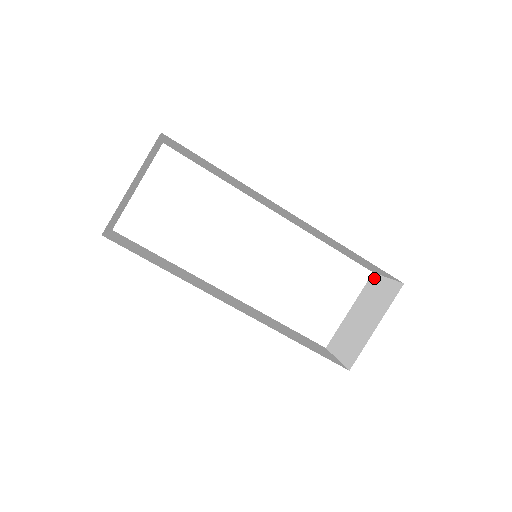
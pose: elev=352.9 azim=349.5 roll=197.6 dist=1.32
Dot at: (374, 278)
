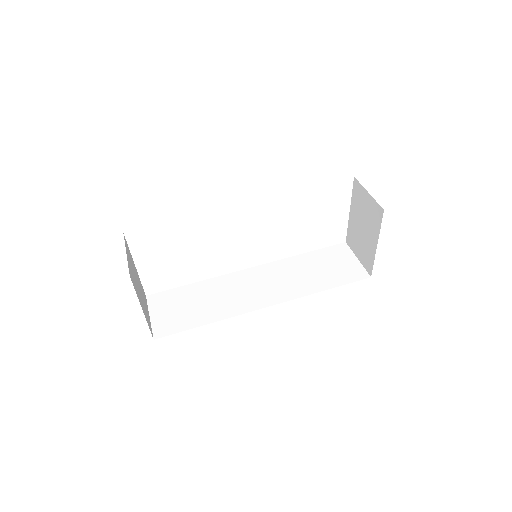
Dot at: (357, 186)
